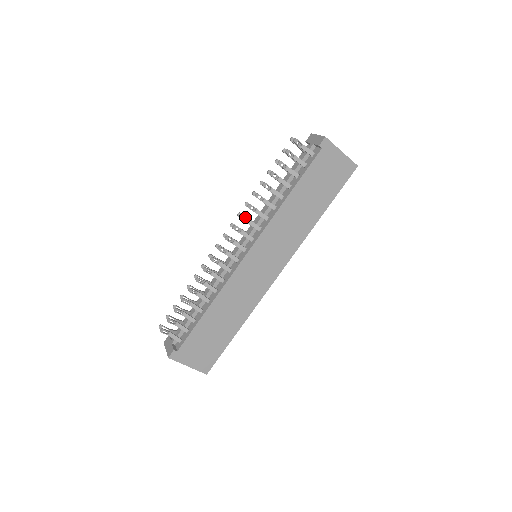
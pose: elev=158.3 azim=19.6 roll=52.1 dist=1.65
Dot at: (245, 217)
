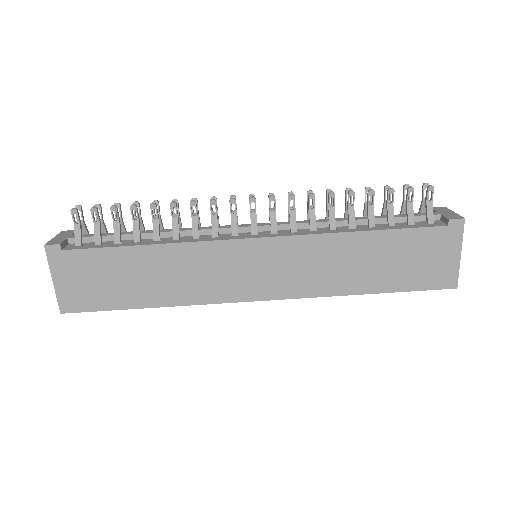
Dot at: occluded
